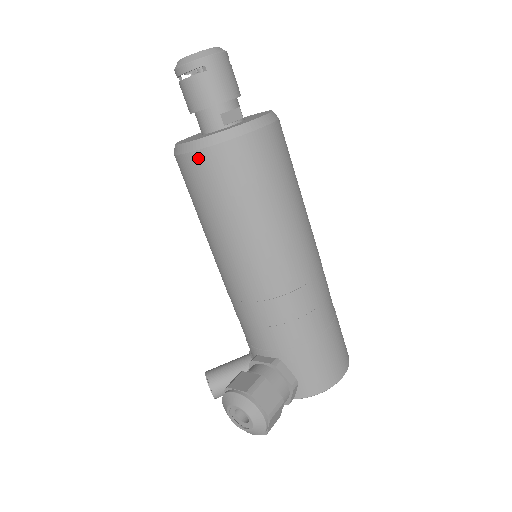
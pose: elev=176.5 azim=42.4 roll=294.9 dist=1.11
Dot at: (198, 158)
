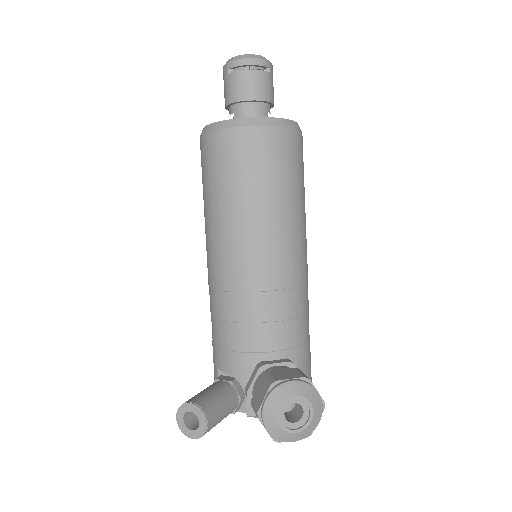
Dot at: (272, 133)
